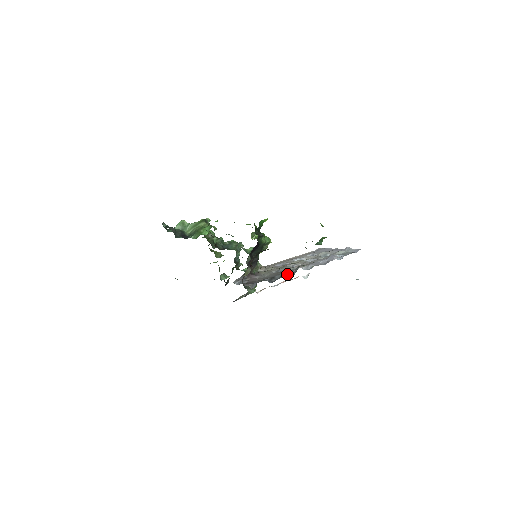
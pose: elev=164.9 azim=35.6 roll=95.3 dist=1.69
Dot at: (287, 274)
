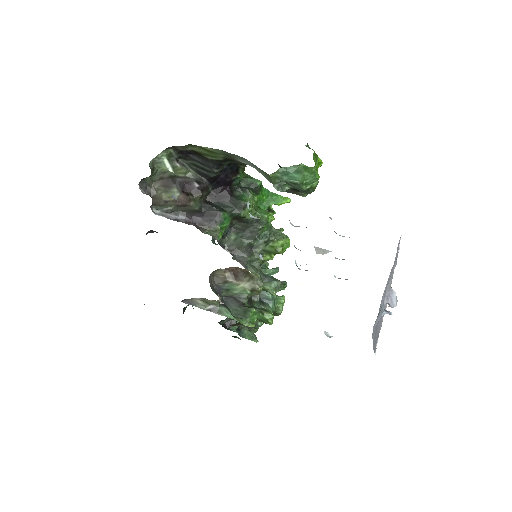
Dot at: (217, 209)
